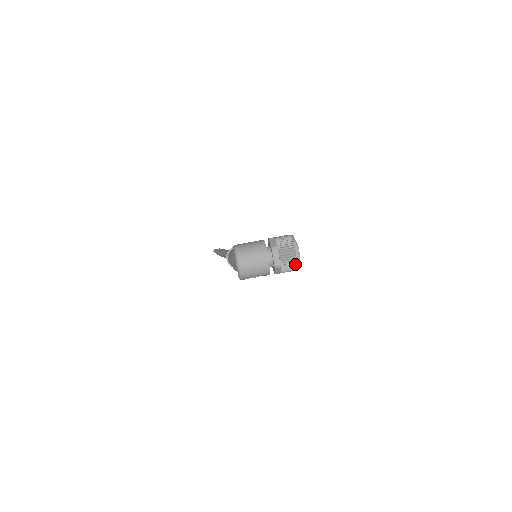
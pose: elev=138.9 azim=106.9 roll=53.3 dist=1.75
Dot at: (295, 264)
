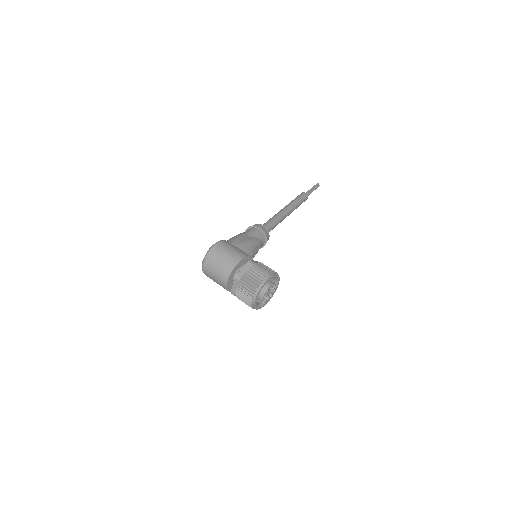
Dot at: (251, 305)
